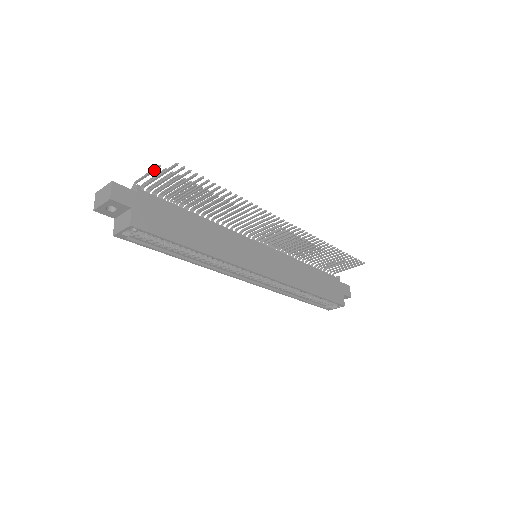
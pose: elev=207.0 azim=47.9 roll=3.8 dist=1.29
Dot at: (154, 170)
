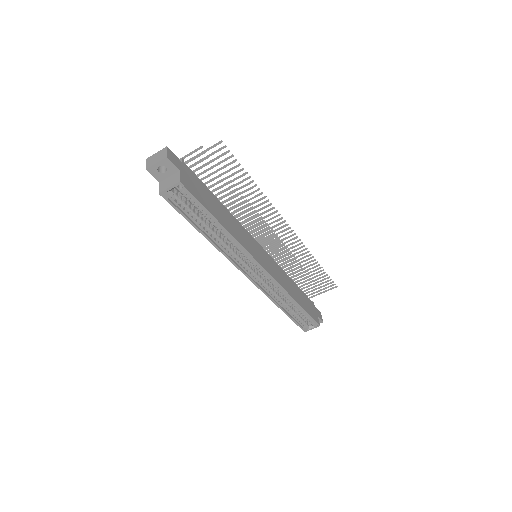
Dot at: (196, 151)
